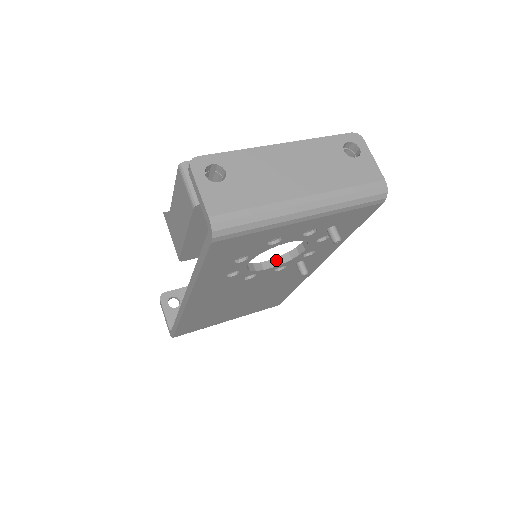
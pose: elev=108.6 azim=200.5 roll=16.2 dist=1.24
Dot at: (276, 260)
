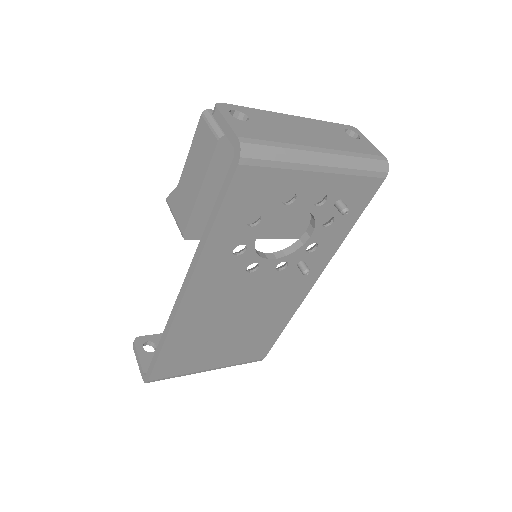
Dot at: (279, 253)
